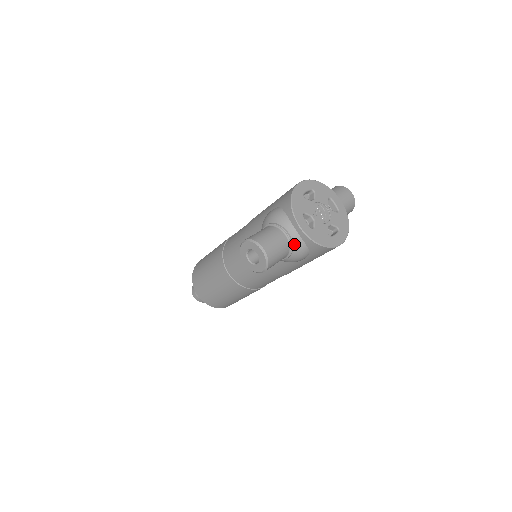
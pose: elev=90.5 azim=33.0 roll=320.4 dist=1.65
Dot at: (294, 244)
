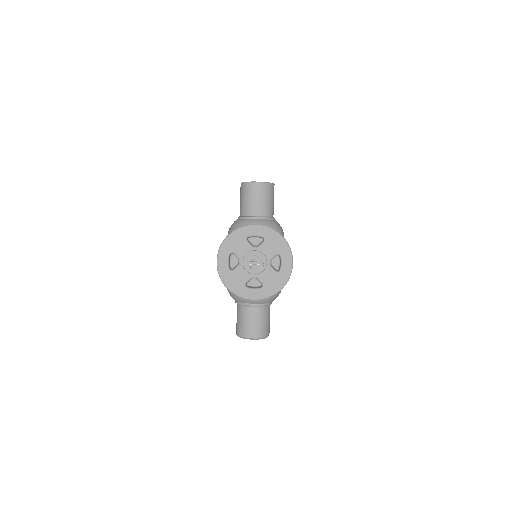
Dot at: (265, 303)
